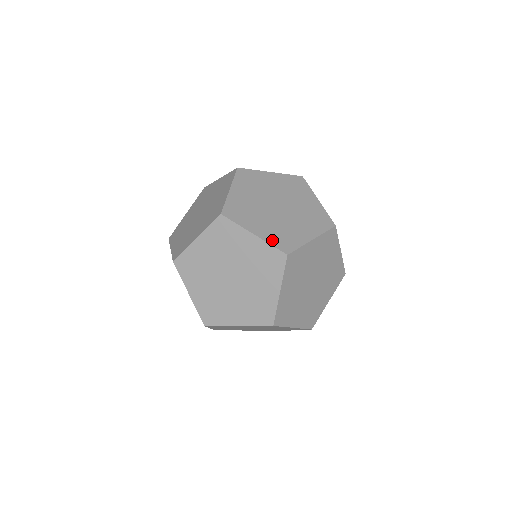
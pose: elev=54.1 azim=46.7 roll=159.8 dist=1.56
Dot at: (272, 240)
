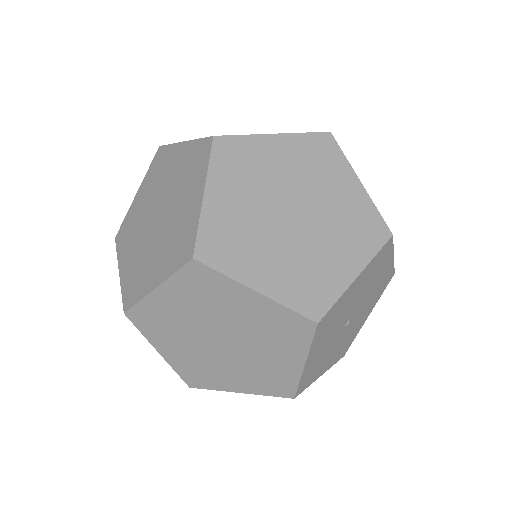
Dot at: (210, 225)
